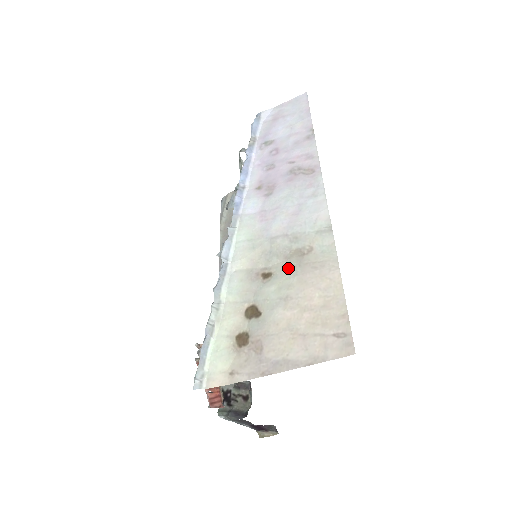
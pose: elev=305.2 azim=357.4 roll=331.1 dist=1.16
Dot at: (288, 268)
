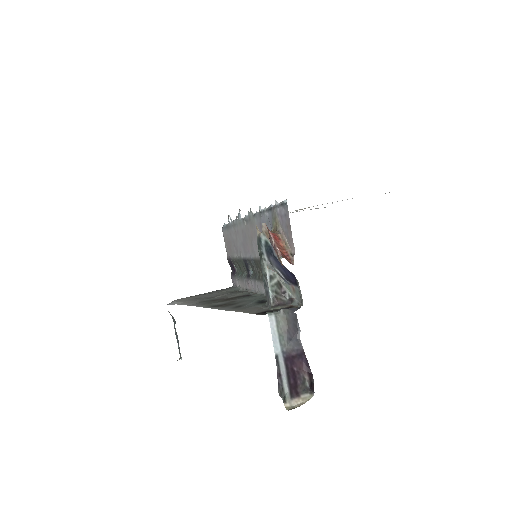
Dot at: occluded
